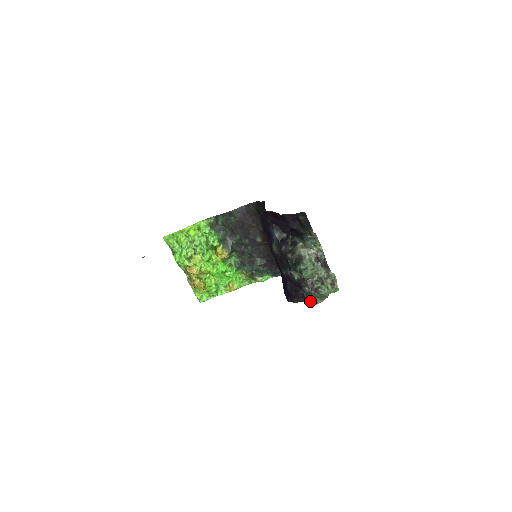
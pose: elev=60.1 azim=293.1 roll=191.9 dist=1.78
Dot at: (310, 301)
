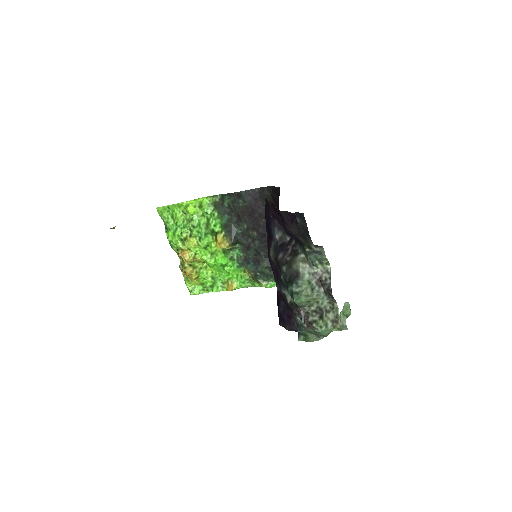
Dot at: (303, 335)
